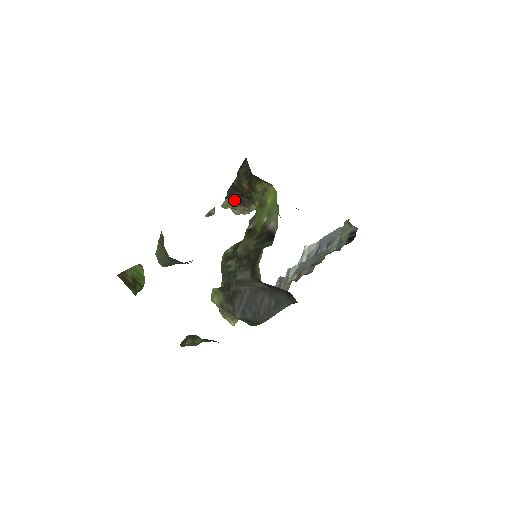
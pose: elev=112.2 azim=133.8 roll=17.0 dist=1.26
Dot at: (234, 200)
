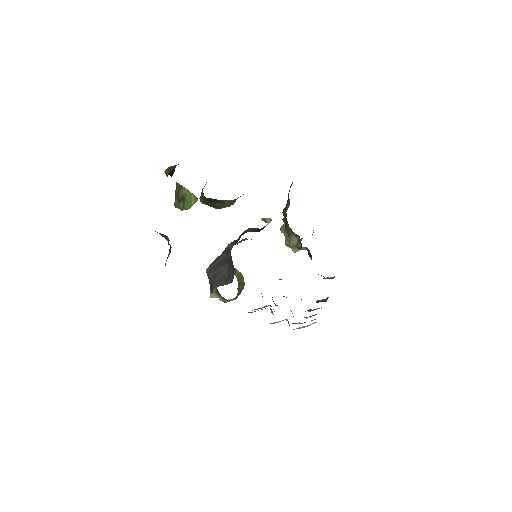
Dot at: occluded
